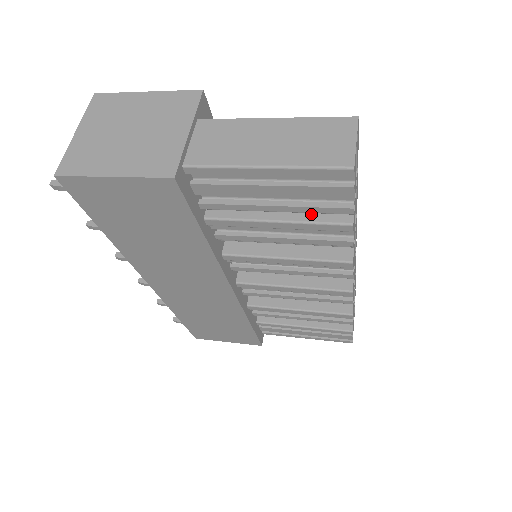
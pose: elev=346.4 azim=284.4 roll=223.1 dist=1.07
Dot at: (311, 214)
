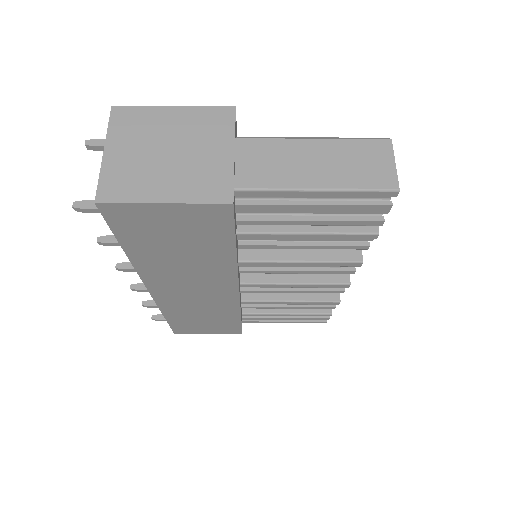
Dot at: occluded
